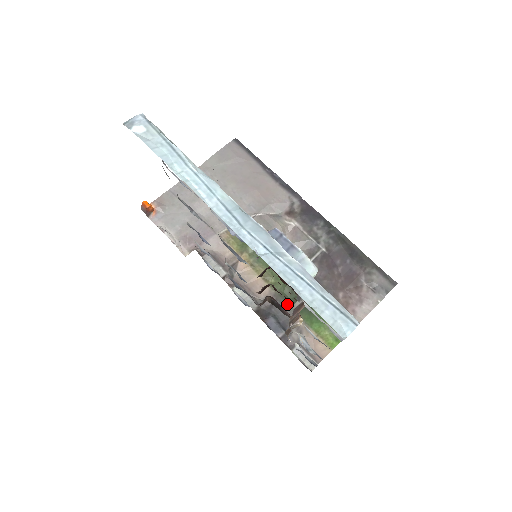
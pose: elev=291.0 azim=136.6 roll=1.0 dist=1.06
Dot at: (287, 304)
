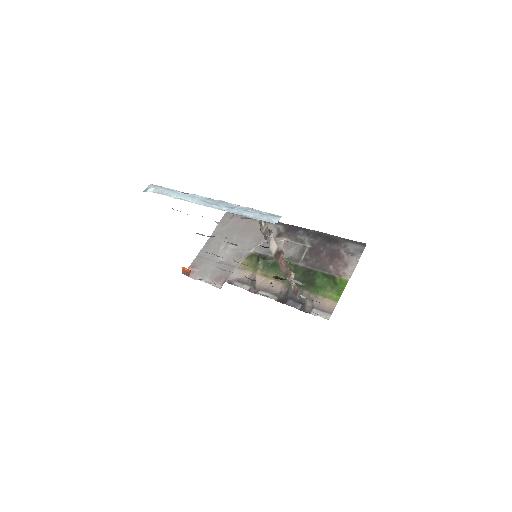
Dot at: occluded
